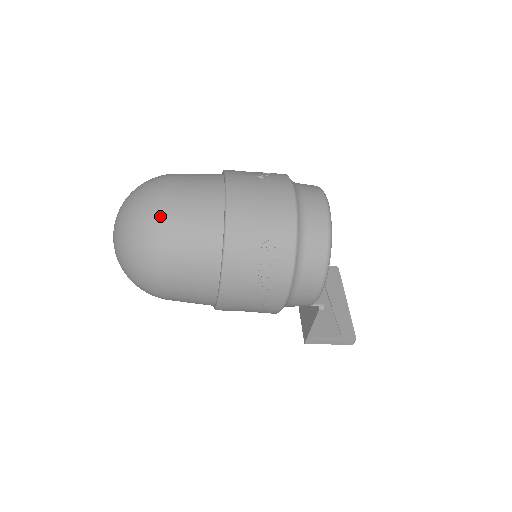
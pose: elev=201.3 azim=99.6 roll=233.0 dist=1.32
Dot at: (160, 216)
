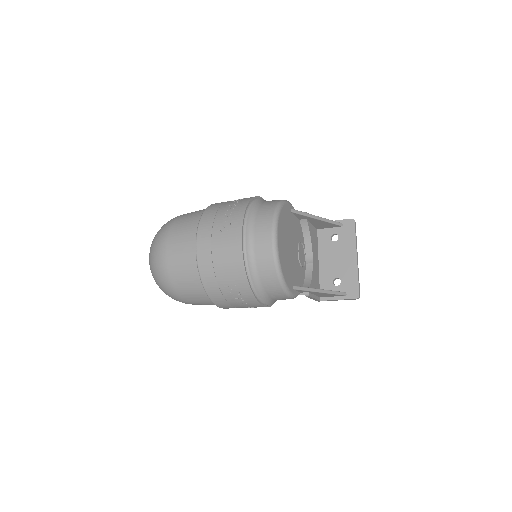
Dot at: (163, 274)
